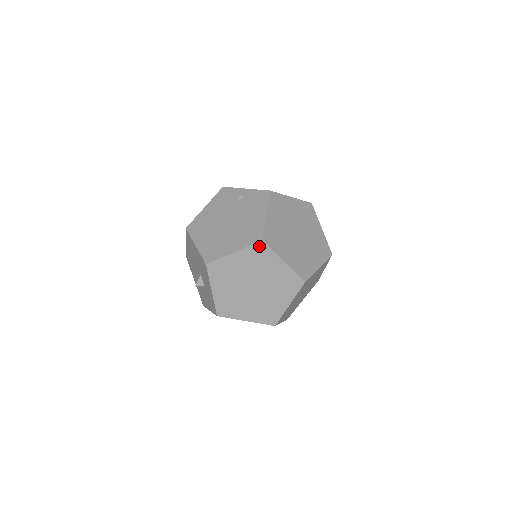
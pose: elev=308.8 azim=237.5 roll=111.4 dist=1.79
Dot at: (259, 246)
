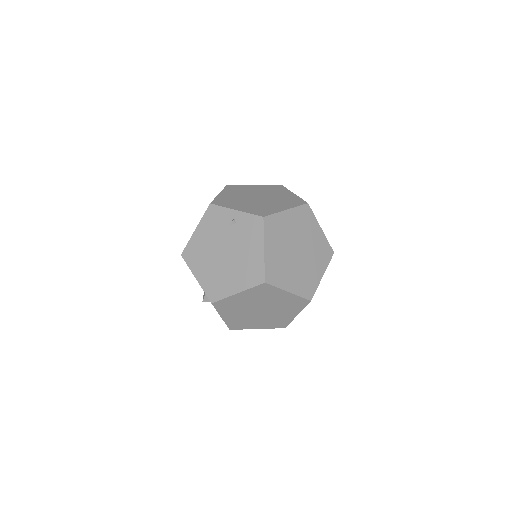
Dot at: (262, 286)
